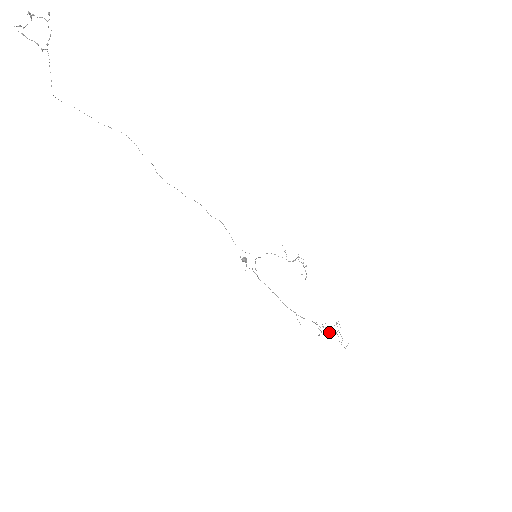
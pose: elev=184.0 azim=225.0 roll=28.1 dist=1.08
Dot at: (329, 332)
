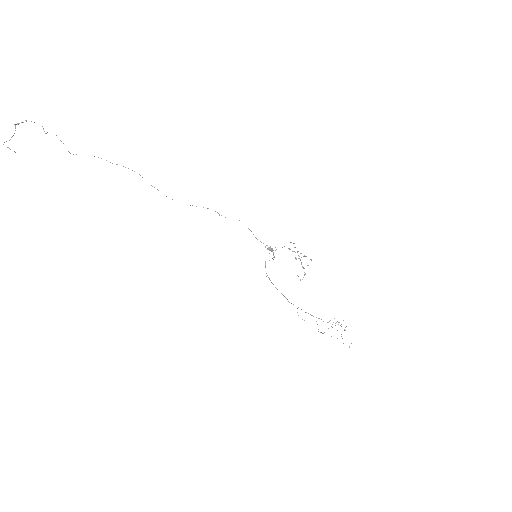
Dot at: occluded
